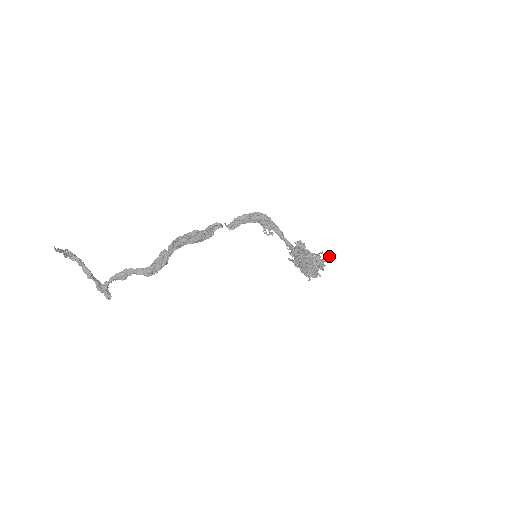
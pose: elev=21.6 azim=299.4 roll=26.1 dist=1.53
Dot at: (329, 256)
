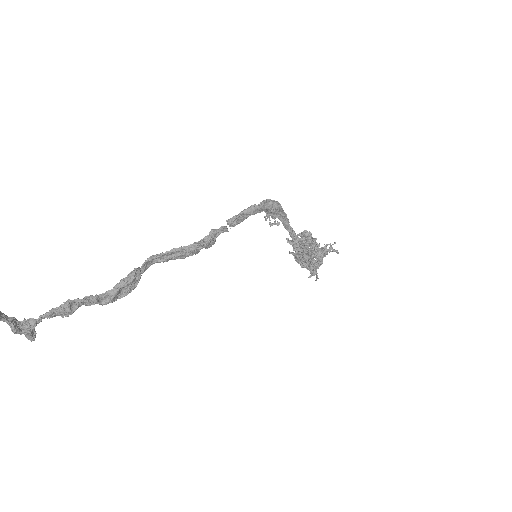
Dot at: (332, 244)
